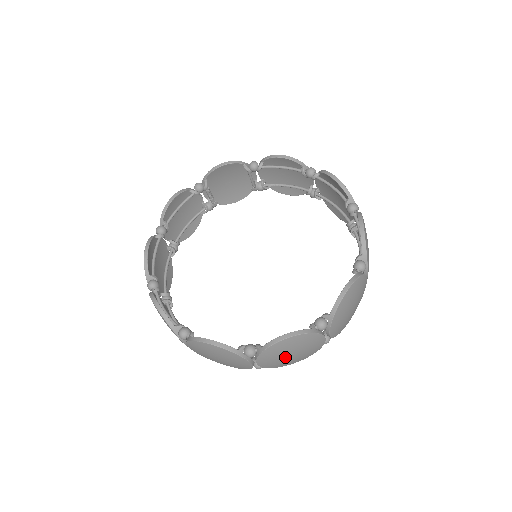
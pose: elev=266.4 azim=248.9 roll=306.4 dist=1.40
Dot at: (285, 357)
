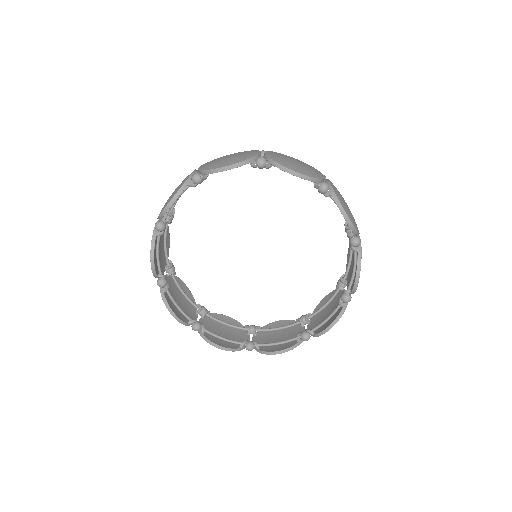
Dot at: occluded
